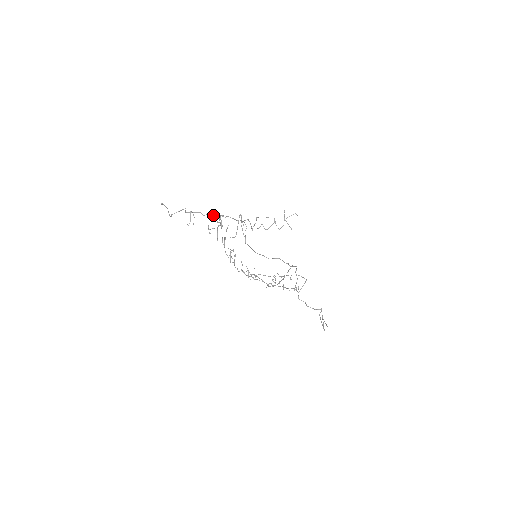
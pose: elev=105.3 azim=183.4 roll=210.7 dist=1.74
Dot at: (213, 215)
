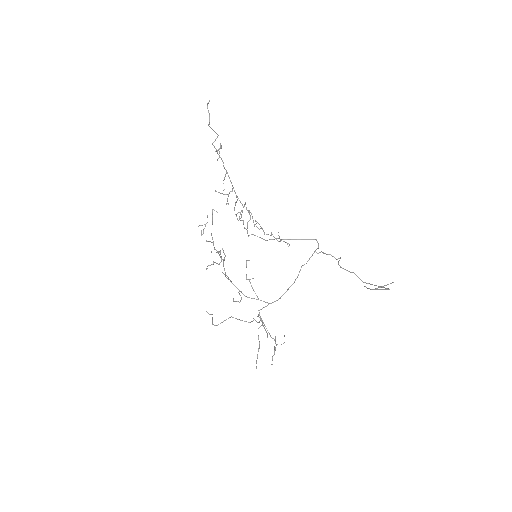
Dot at: occluded
